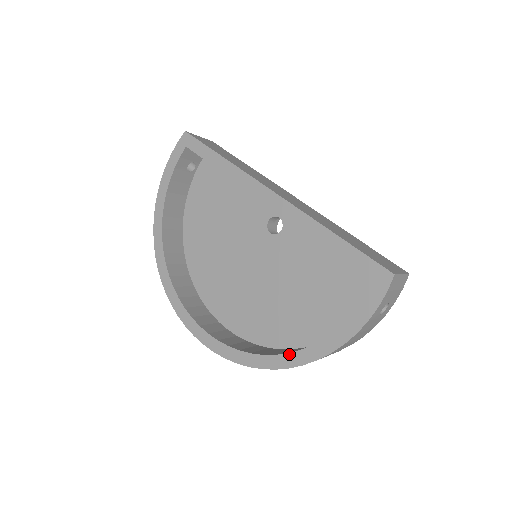
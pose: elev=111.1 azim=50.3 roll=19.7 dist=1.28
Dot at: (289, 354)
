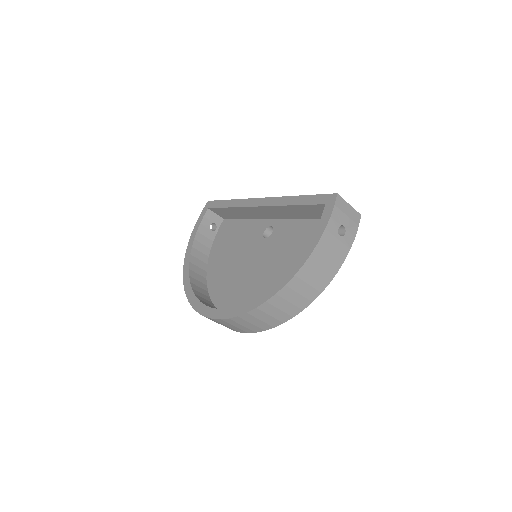
Dot at: (275, 284)
